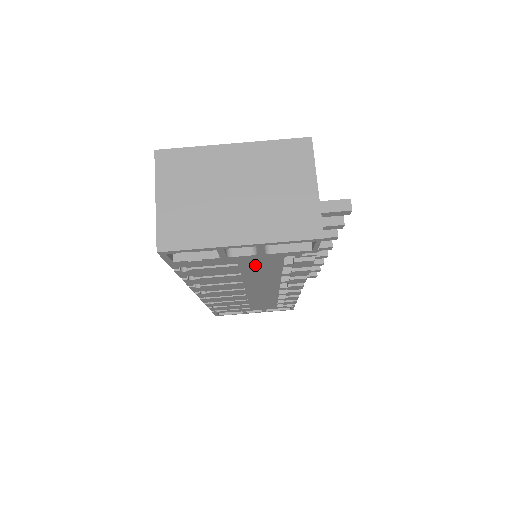
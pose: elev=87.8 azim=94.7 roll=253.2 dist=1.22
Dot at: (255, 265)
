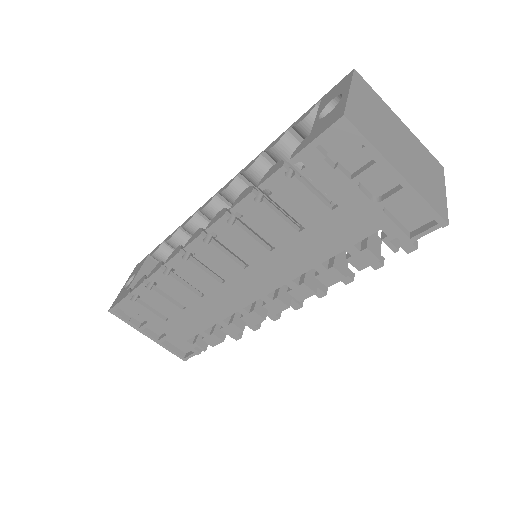
Dot at: (340, 223)
